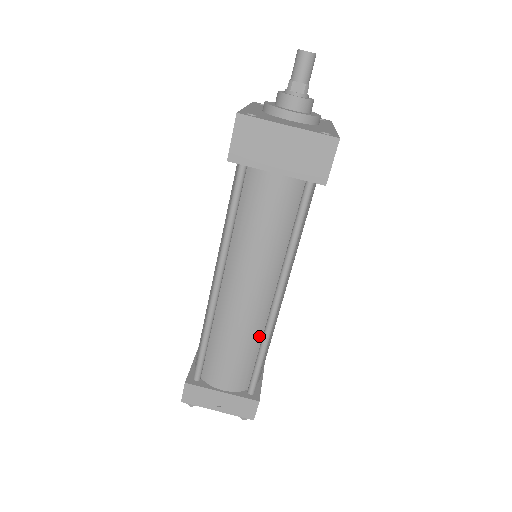
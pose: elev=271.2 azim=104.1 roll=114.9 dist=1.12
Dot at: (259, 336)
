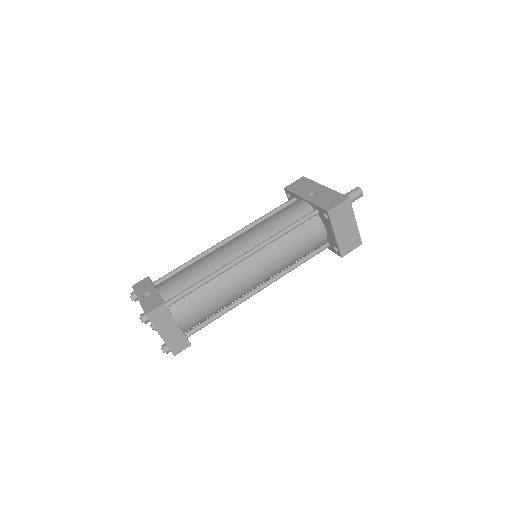
Dot at: (228, 304)
